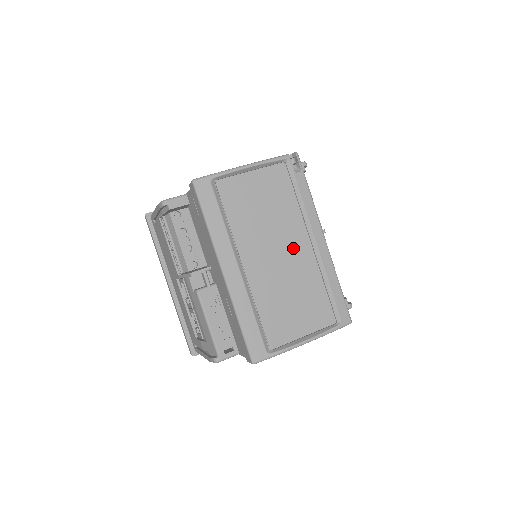
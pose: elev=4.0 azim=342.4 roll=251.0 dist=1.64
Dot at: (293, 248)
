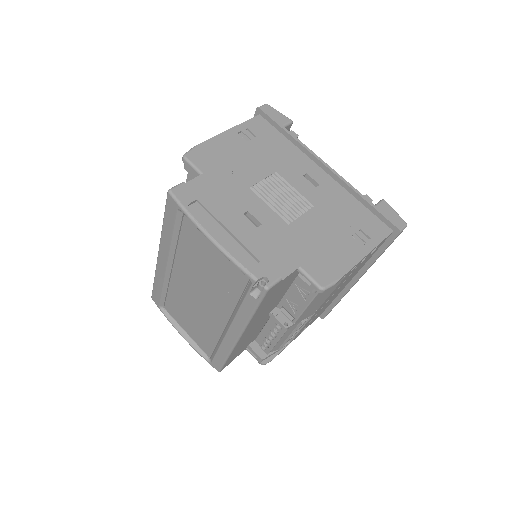
Dot at: (212, 309)
